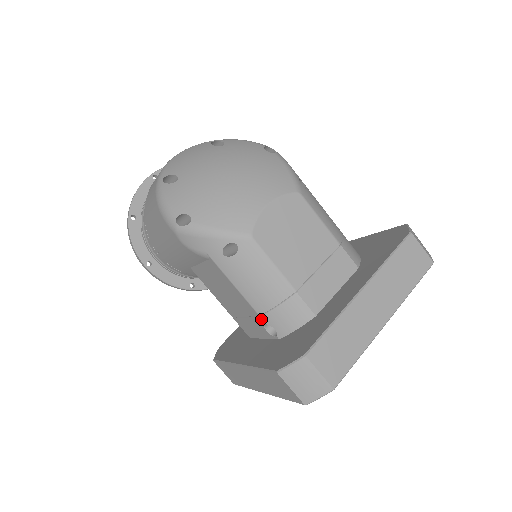
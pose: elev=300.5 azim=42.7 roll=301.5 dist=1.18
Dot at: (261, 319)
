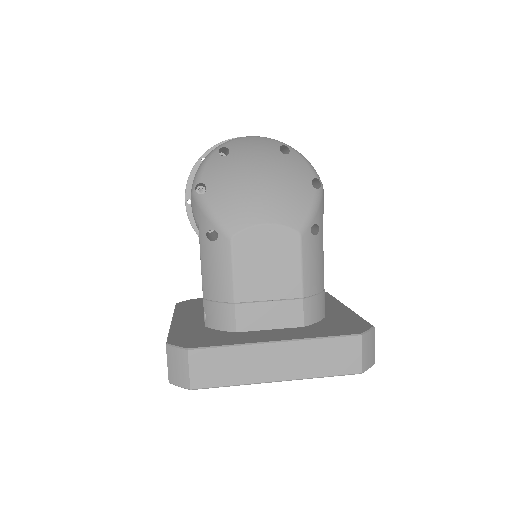
Dot at: (203, 302)
